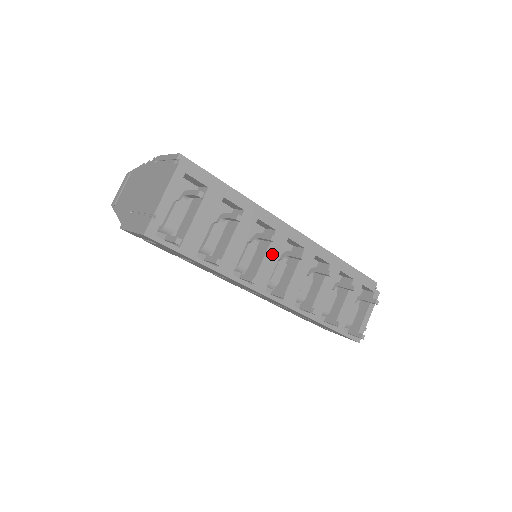
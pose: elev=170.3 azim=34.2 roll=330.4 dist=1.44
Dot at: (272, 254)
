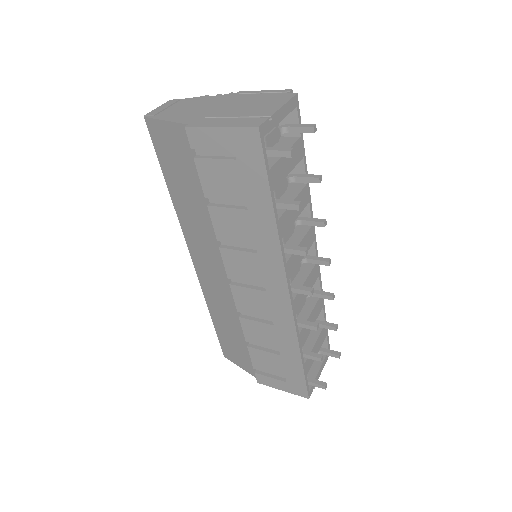
Dot at: (304, 246)
